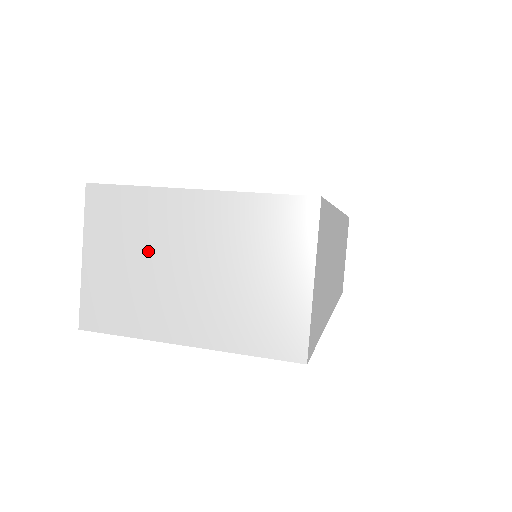
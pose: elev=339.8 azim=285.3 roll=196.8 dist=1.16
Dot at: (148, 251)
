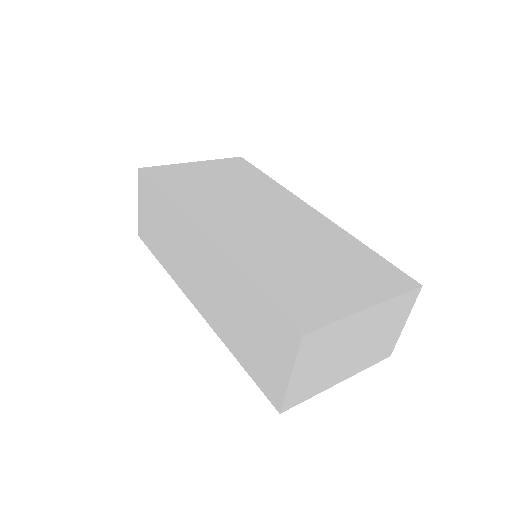
Dot at: (334, 352)
